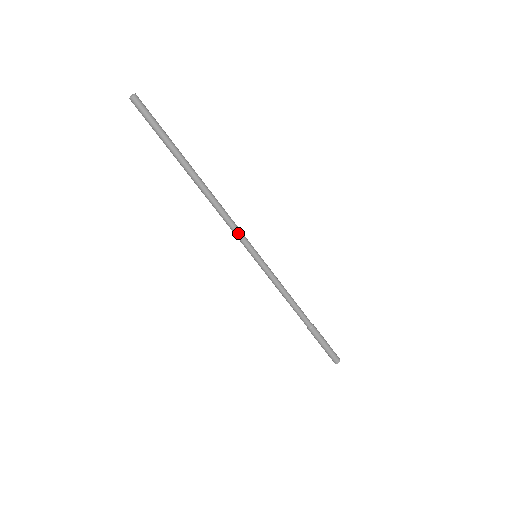
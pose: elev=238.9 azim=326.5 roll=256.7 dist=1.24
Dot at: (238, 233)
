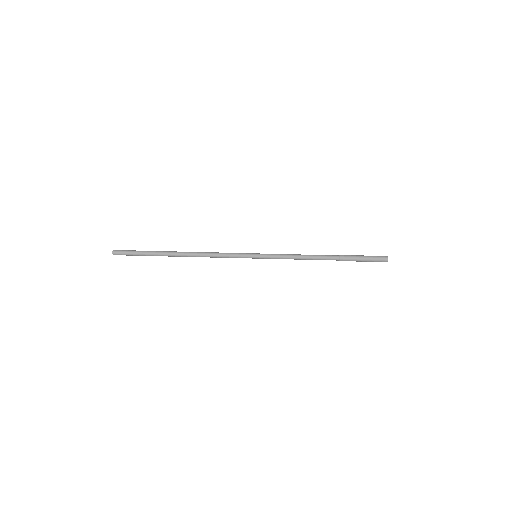
Dot at: occluded
